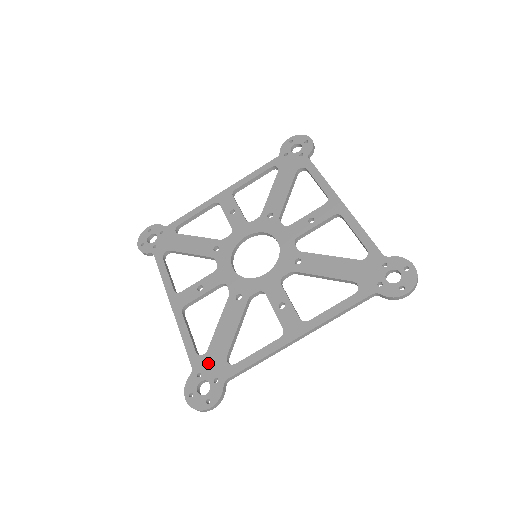
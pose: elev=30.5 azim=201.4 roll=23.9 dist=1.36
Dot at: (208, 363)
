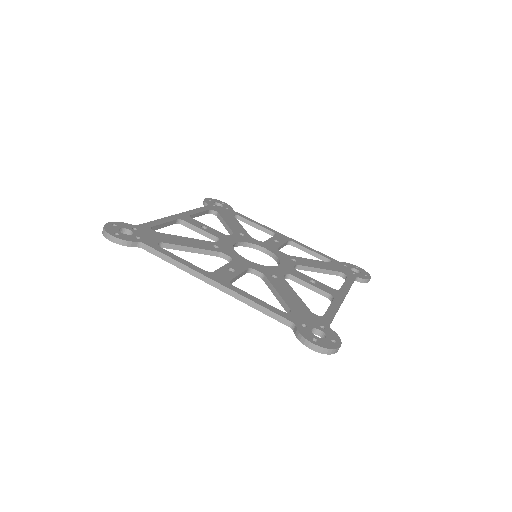
Dot at: (302, 317)
